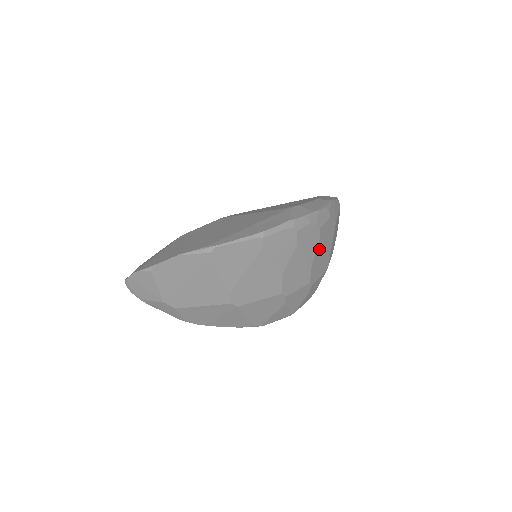
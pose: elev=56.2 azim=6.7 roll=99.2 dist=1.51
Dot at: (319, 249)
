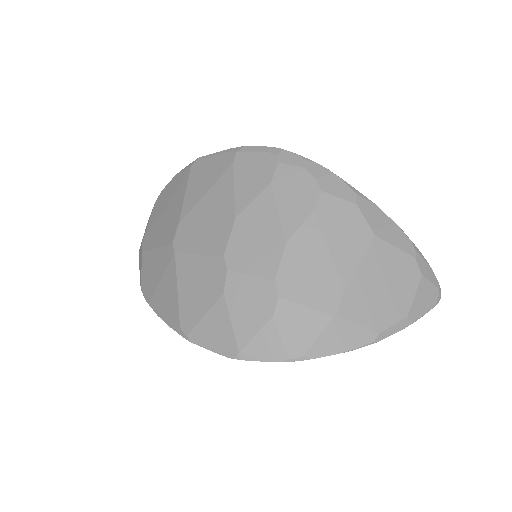
Dot at: (313, 231)
